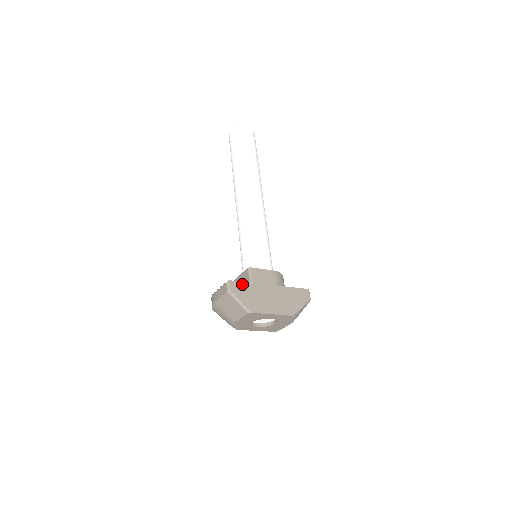
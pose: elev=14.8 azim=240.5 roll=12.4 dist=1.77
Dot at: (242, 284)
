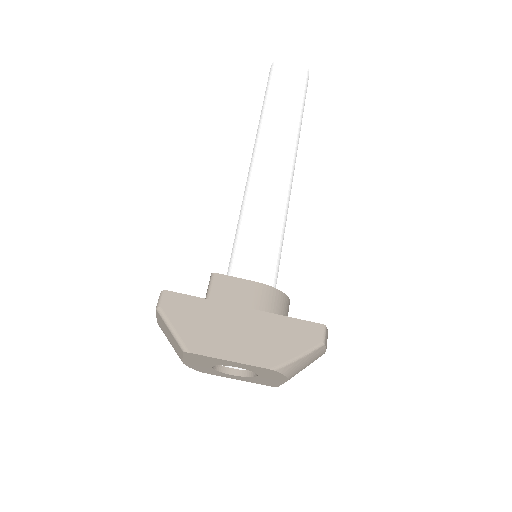
Dot at: (188, 299)
